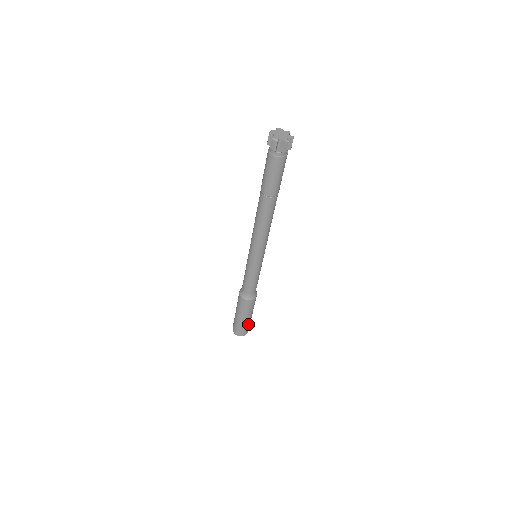
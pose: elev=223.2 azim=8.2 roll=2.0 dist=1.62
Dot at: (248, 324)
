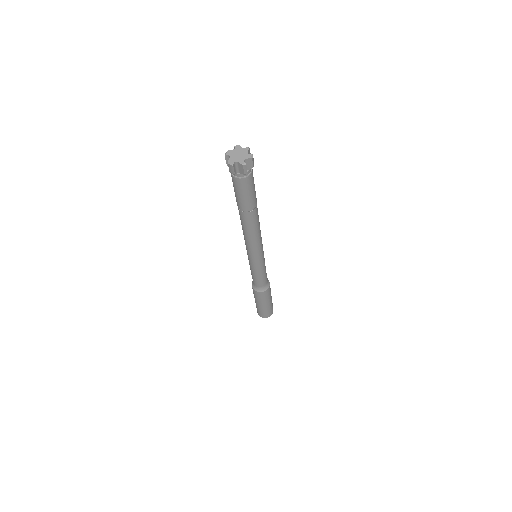
Dot at: (269, 308)
